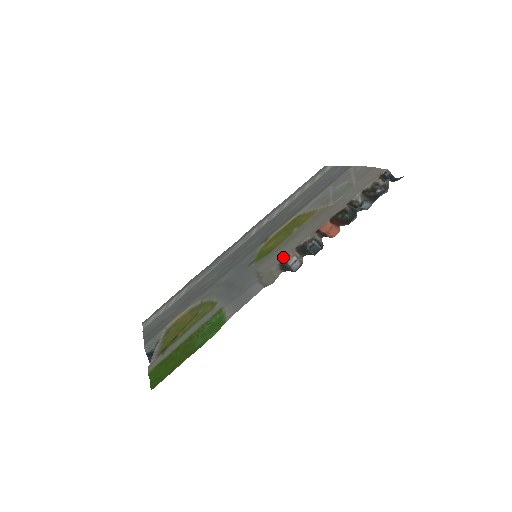
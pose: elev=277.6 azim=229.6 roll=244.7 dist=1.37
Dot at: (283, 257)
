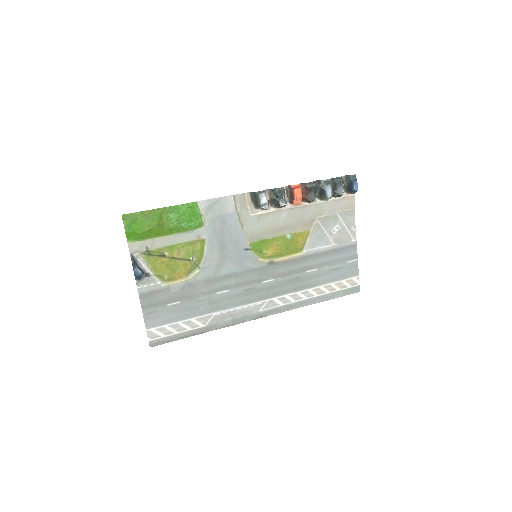
Dot at: (263, 216)
